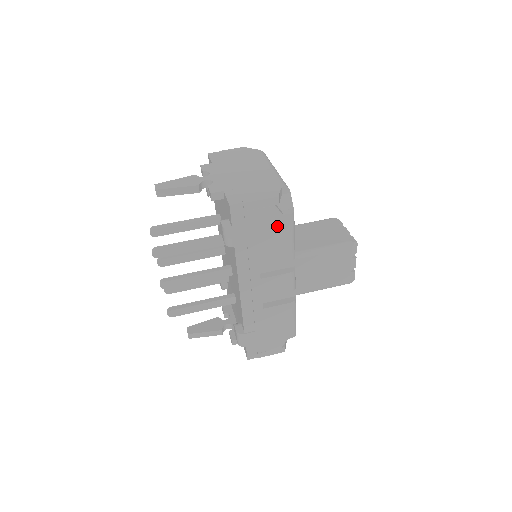
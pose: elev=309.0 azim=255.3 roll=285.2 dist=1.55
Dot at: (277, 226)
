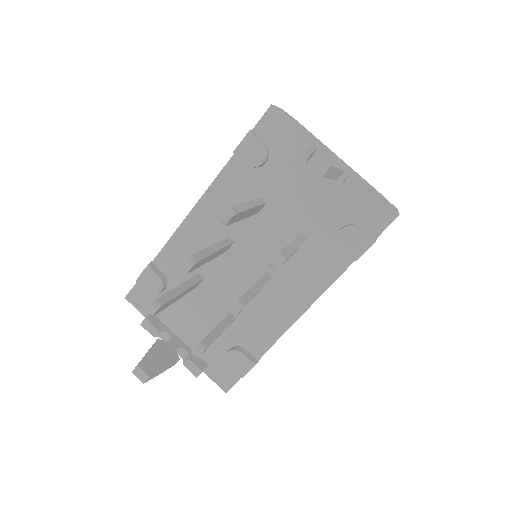
Dot at: occluded
